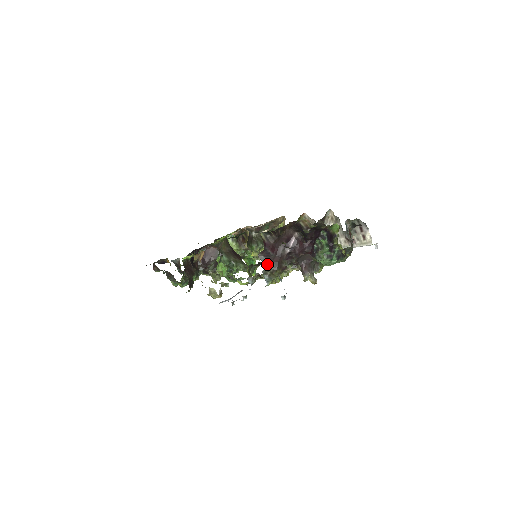
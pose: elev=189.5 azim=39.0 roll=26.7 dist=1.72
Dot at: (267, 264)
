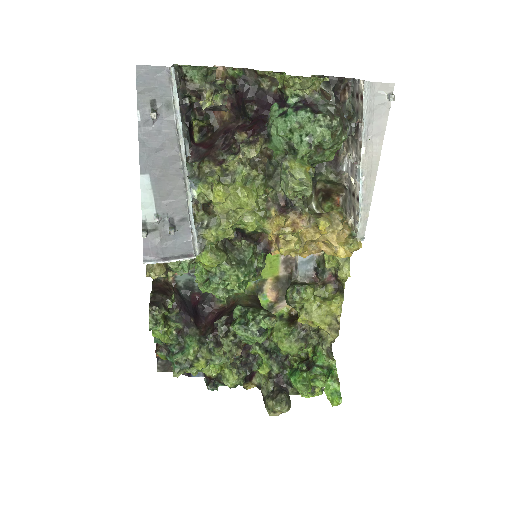
Dot at: (194, 162)
